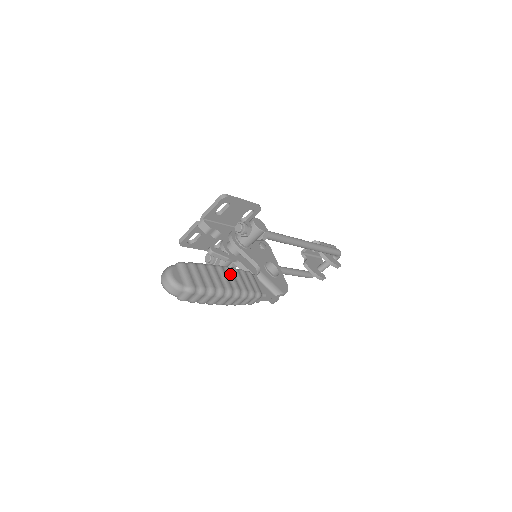
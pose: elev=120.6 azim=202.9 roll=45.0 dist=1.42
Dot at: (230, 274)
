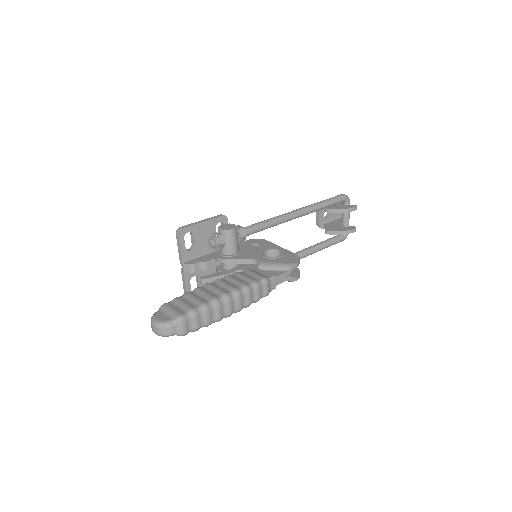
Dot at: (221, 283)
